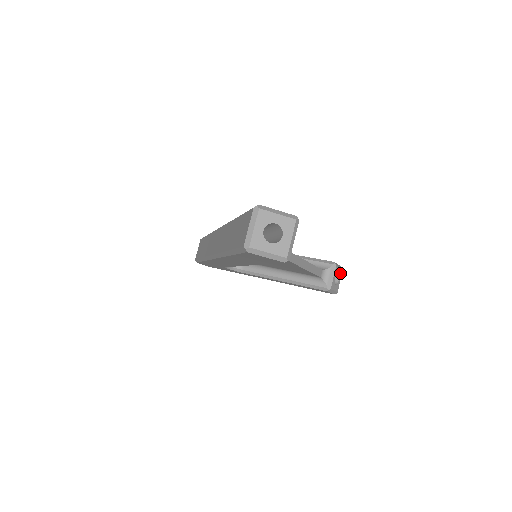
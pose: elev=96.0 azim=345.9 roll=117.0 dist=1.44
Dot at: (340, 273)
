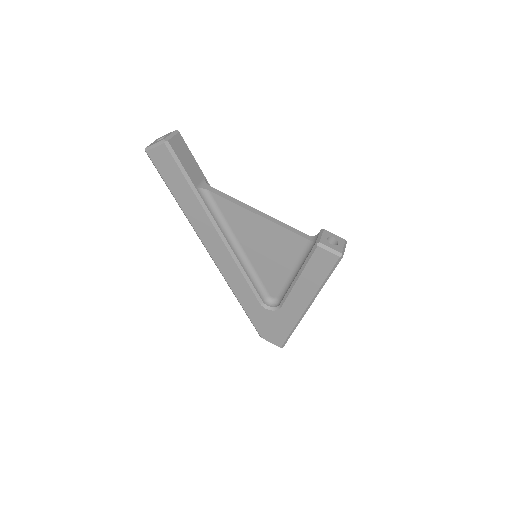
Dot at: (340, 240)
